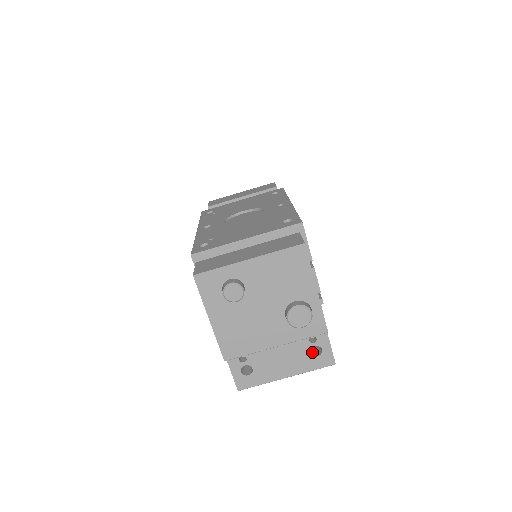
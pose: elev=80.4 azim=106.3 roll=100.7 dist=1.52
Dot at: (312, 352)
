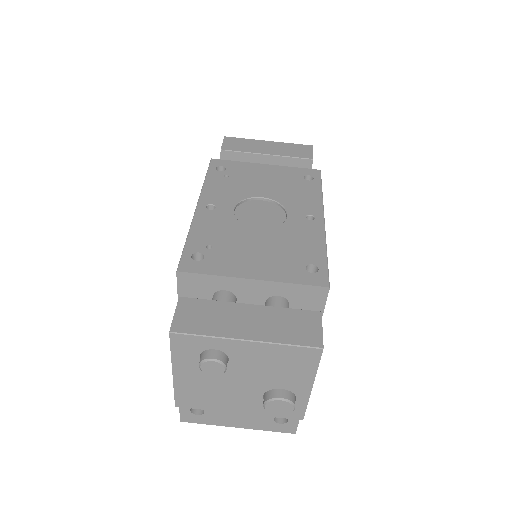
Dot at: occluded
